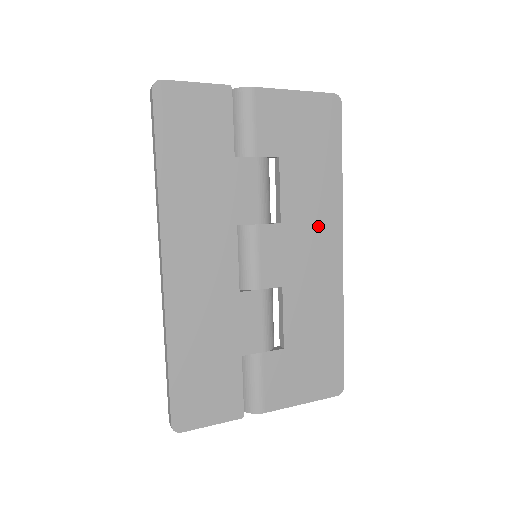
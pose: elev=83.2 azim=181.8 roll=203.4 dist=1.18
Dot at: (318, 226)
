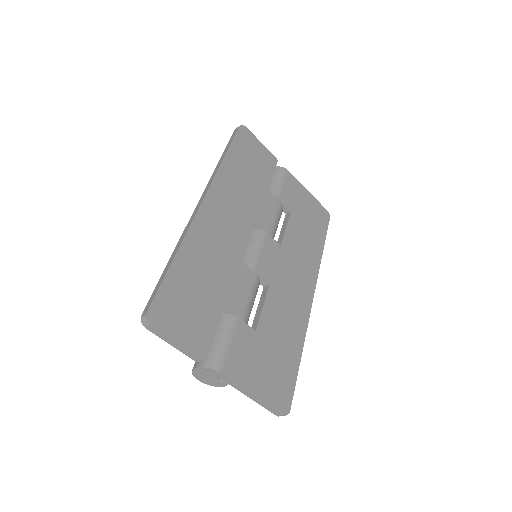
Dot at: (302, 268)
